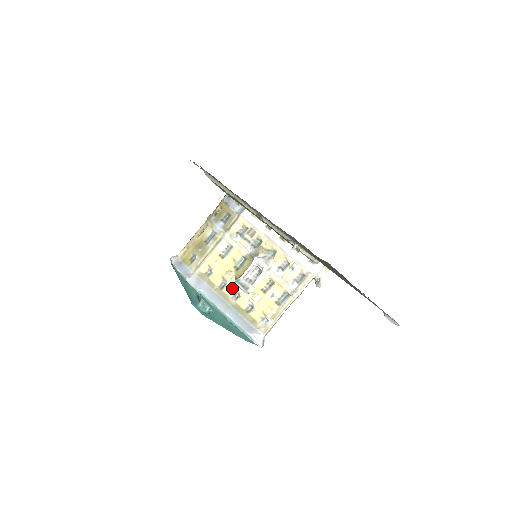
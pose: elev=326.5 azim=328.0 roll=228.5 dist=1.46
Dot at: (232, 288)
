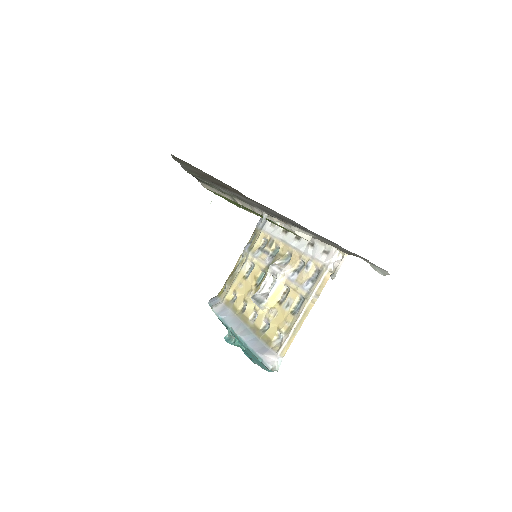
Dot at: (252, 308)
